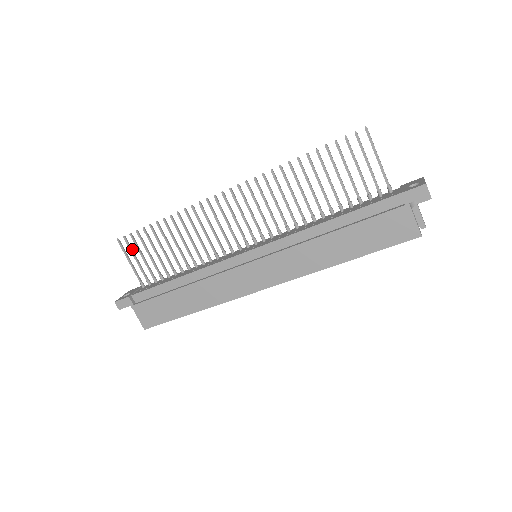
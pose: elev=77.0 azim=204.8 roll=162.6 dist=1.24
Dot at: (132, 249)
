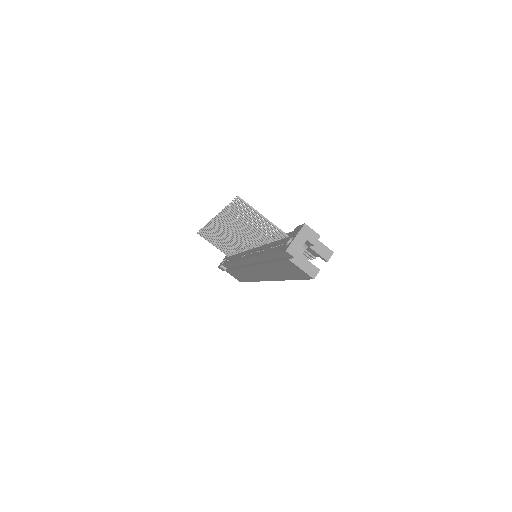
Dot at: occluded
